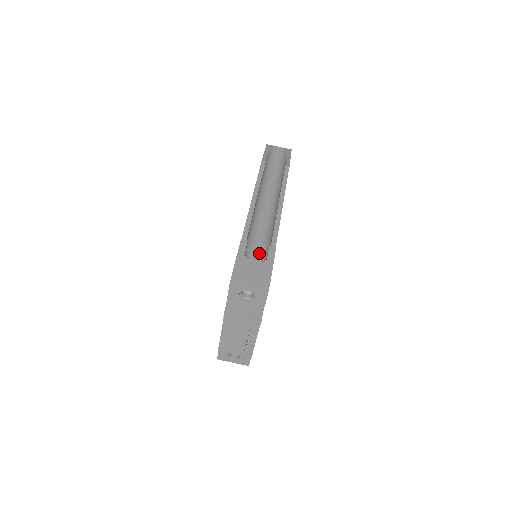
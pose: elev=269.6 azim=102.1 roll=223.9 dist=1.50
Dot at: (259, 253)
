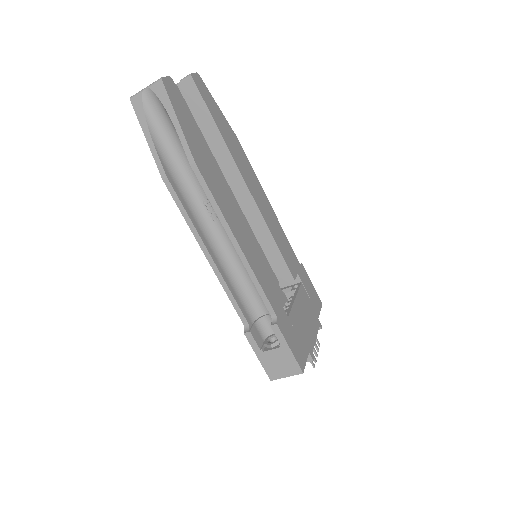
Dot at: (263, 304)
